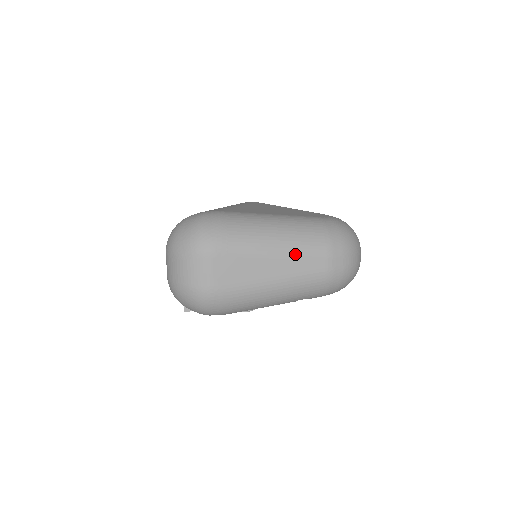
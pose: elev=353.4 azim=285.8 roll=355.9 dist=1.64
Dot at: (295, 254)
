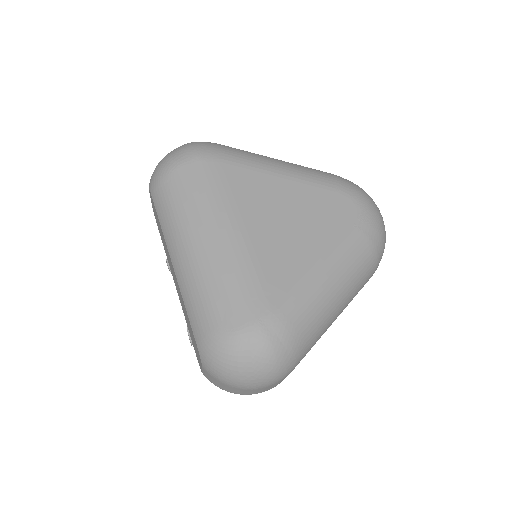
Dot at: (352, 299)
